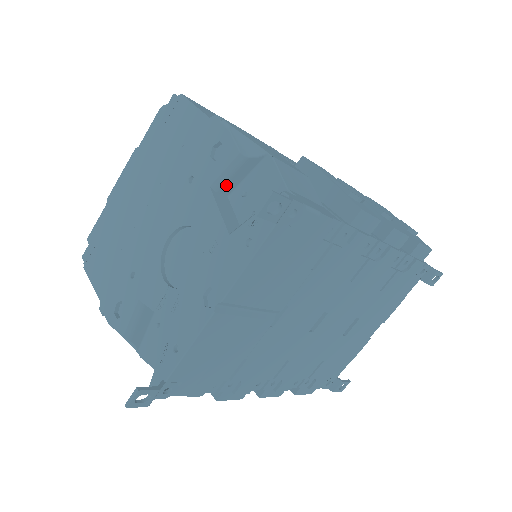
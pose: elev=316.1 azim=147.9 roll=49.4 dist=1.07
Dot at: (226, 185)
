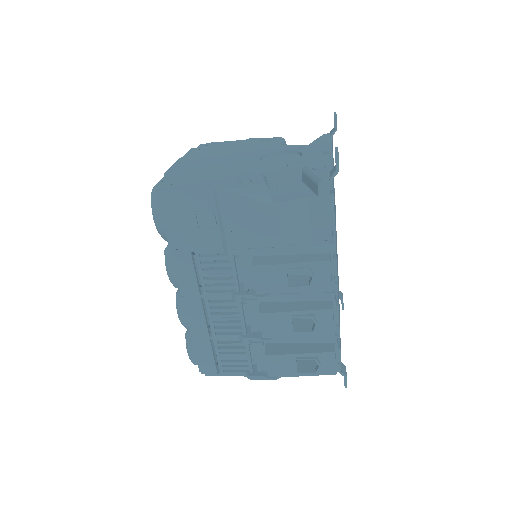
Dot at: occluded
